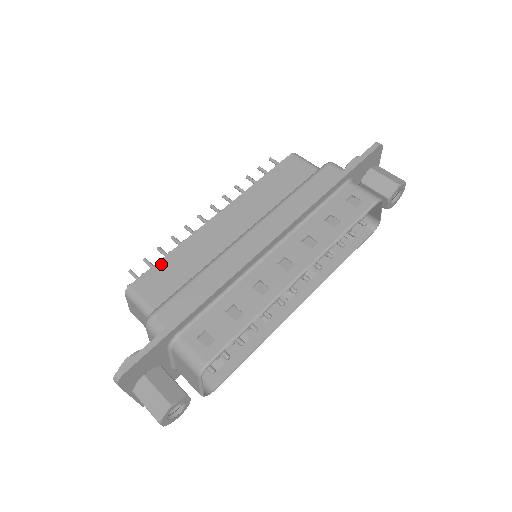
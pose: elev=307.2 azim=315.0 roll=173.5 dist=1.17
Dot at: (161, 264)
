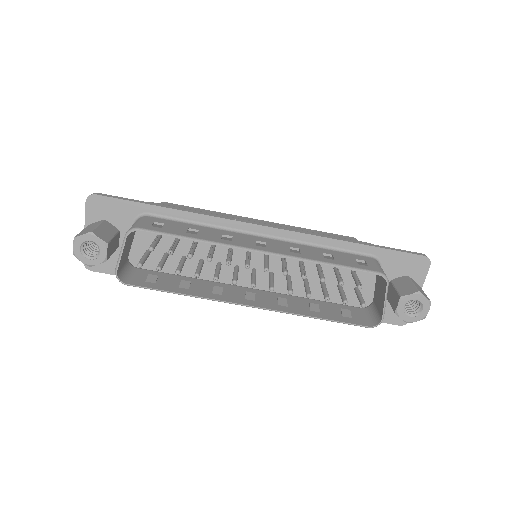
Dot at: (194, 208)
